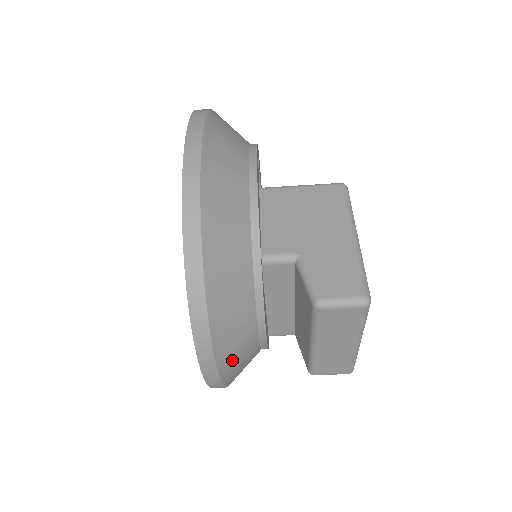
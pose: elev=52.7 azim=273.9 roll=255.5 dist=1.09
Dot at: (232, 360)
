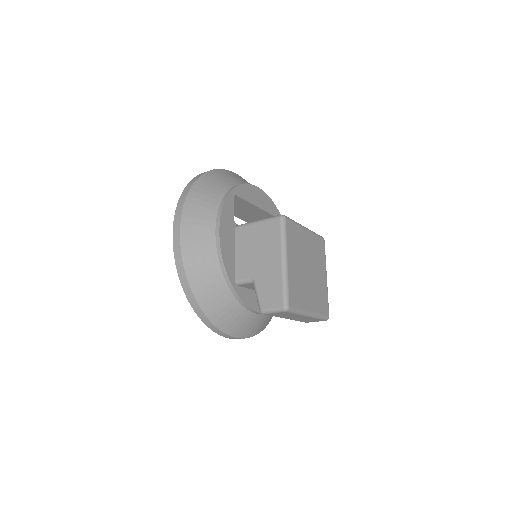
Dot at: (244, 330)
